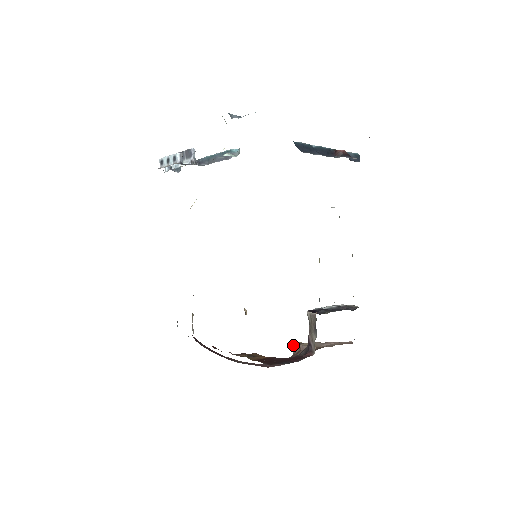
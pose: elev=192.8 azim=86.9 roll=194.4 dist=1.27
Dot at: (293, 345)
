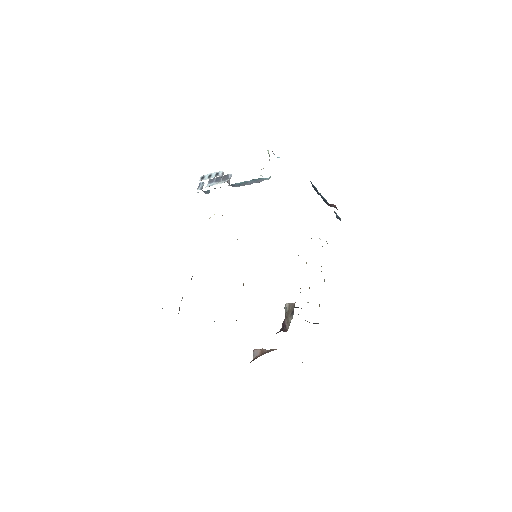
Dot at: (256, 350)
